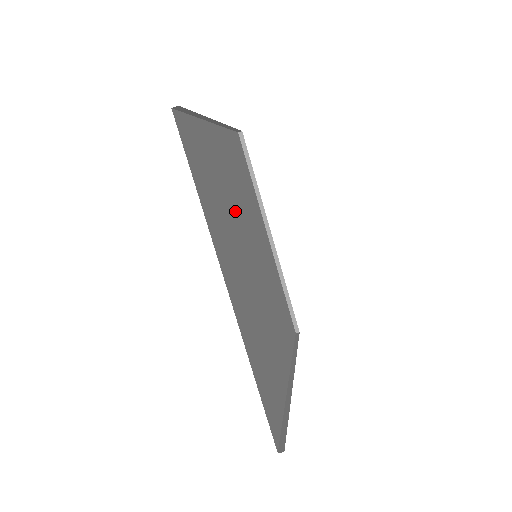
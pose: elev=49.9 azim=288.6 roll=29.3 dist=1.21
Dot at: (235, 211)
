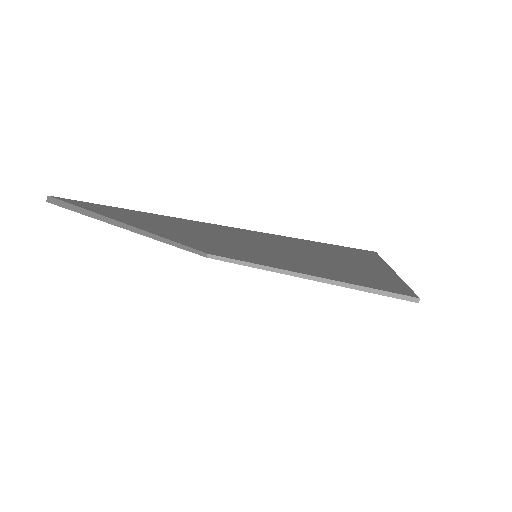
Dot at: occluded
